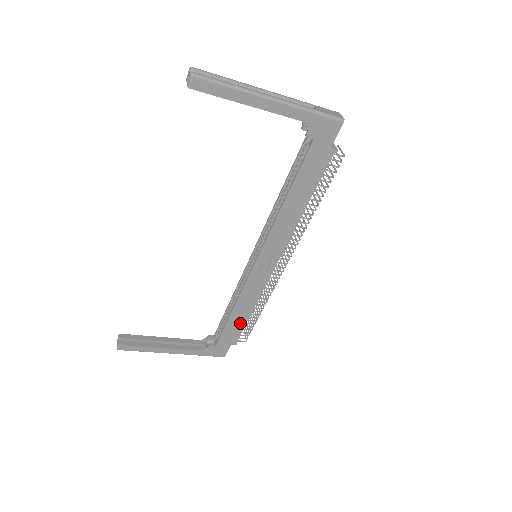
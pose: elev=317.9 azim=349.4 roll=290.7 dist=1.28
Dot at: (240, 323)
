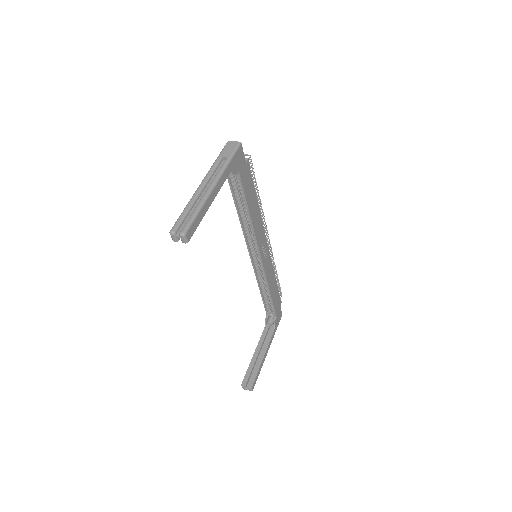
Dot at: (276, 292)
